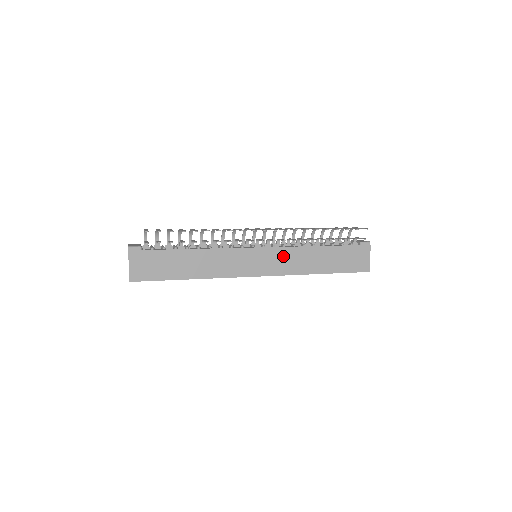
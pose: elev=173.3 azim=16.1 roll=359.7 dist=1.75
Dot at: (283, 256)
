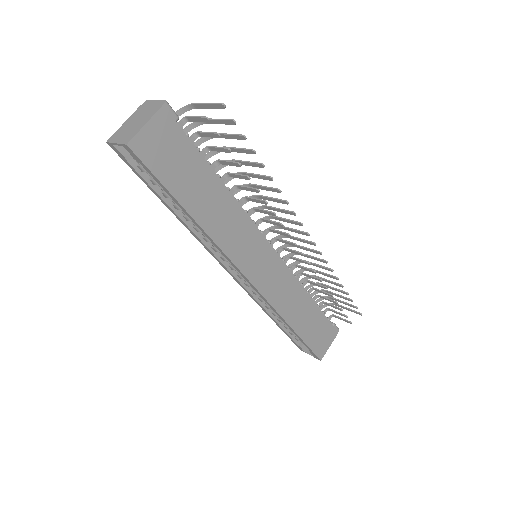
Dot at: (283, 279)
